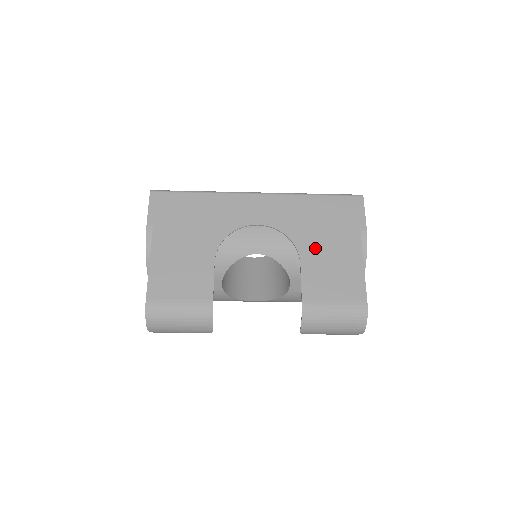
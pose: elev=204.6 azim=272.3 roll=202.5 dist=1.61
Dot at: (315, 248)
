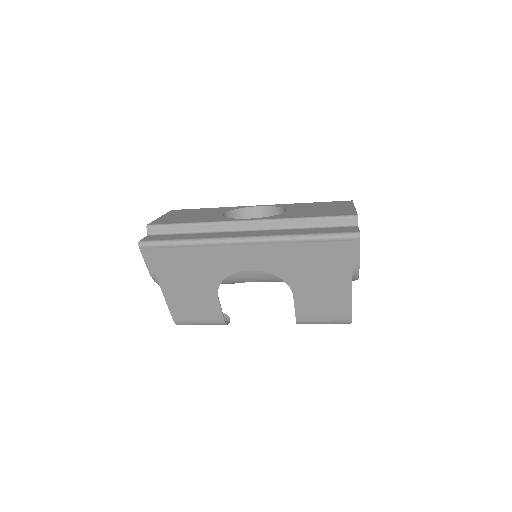
Dot at: (306, 285)
